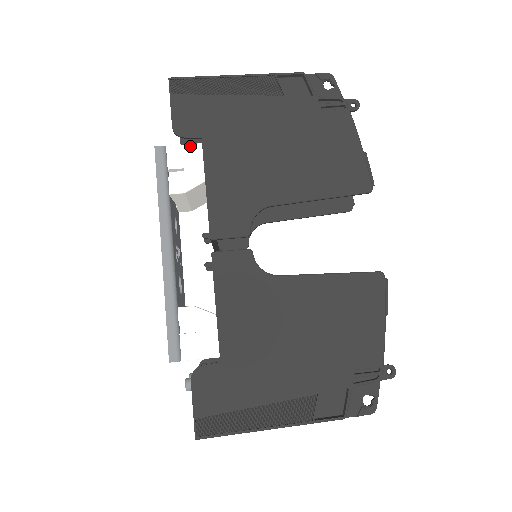
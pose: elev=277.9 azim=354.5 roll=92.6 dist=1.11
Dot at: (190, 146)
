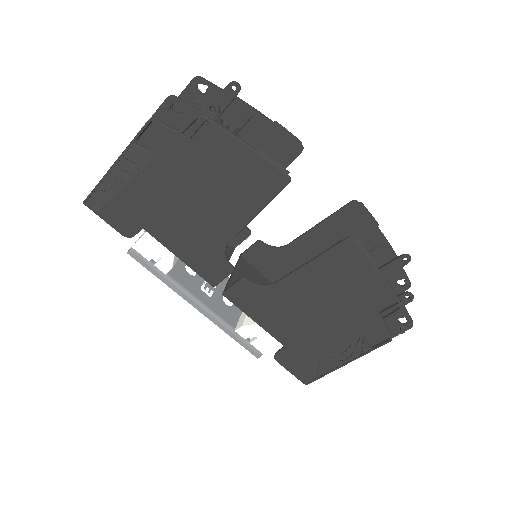
Dot at: (143, 238)
